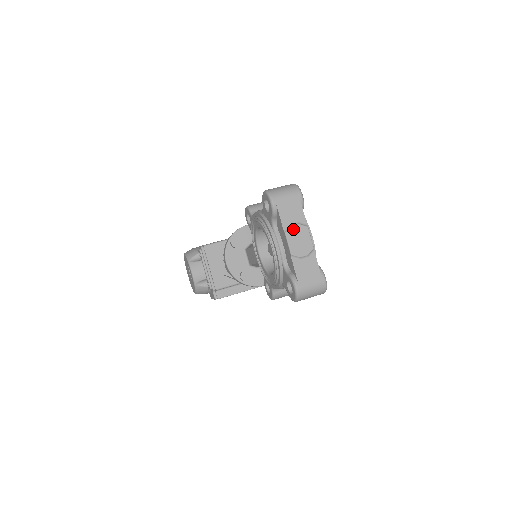
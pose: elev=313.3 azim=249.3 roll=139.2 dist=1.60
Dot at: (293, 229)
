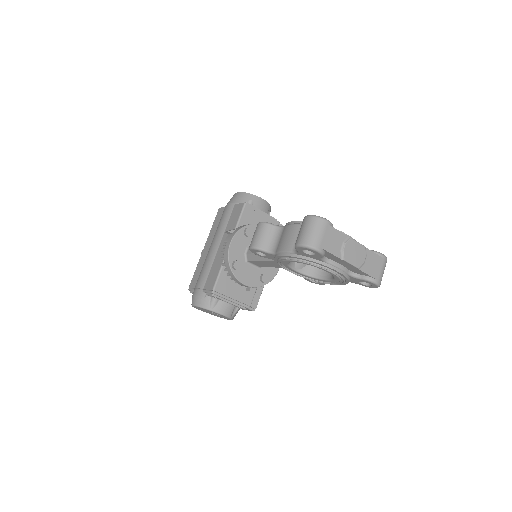
Dot at: (346, 251)
